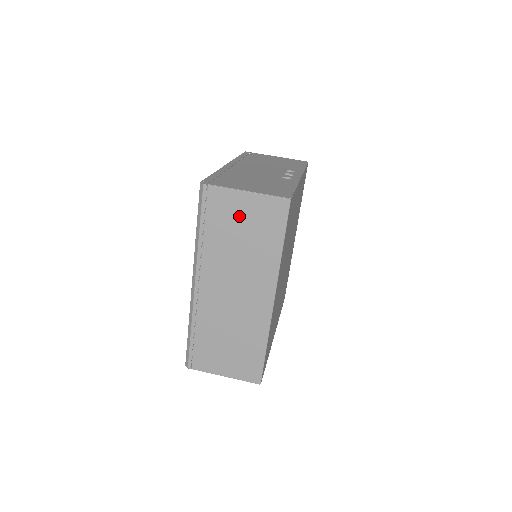
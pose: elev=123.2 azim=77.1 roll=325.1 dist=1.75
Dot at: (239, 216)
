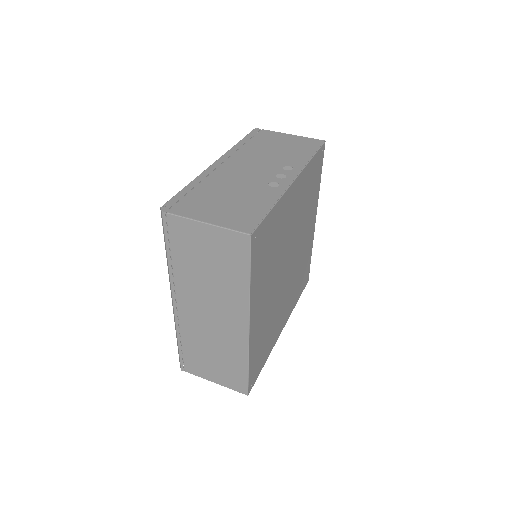
Dot at: (202, 246)
